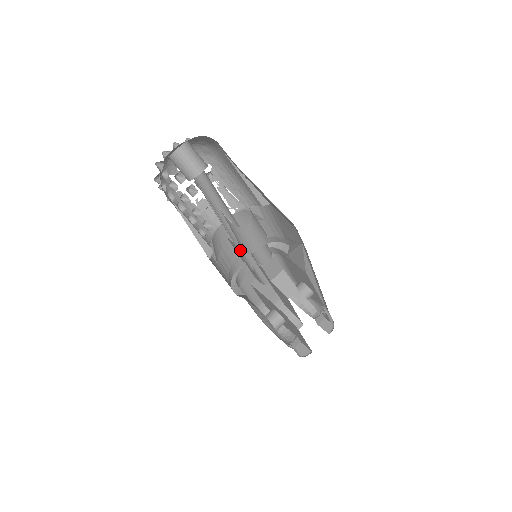
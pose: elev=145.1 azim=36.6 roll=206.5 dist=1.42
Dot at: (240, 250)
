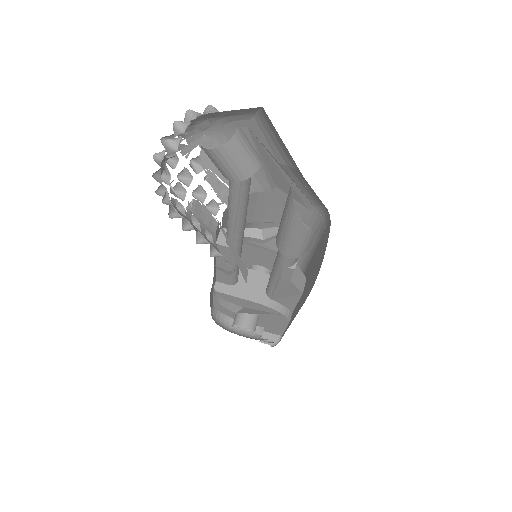
Dot at: occluded
